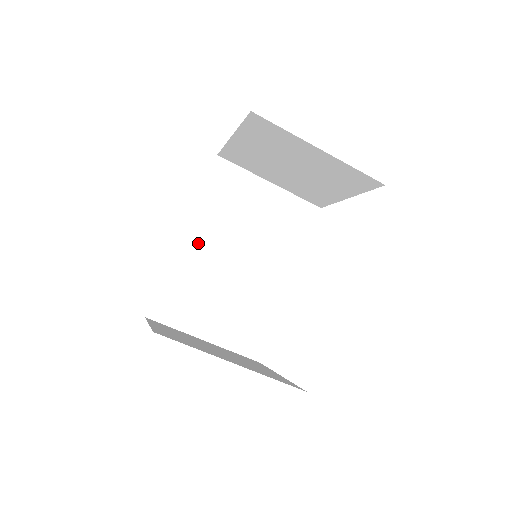
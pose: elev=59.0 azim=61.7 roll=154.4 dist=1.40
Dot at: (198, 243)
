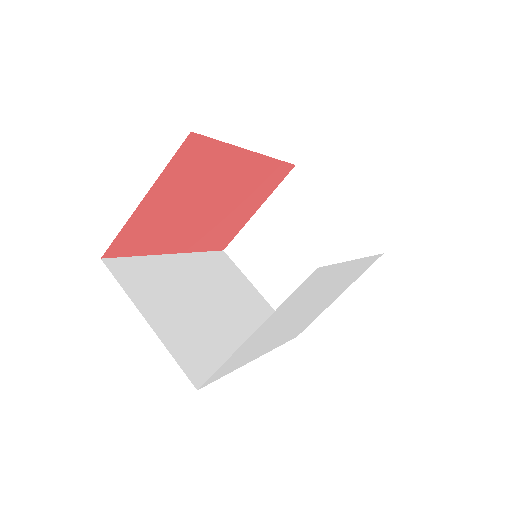
Dot at: (183, 268)
